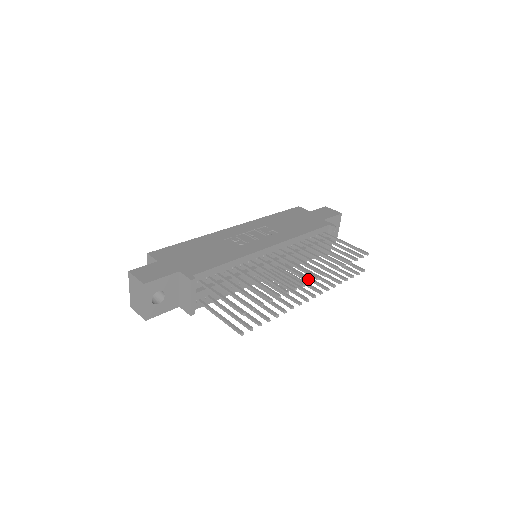
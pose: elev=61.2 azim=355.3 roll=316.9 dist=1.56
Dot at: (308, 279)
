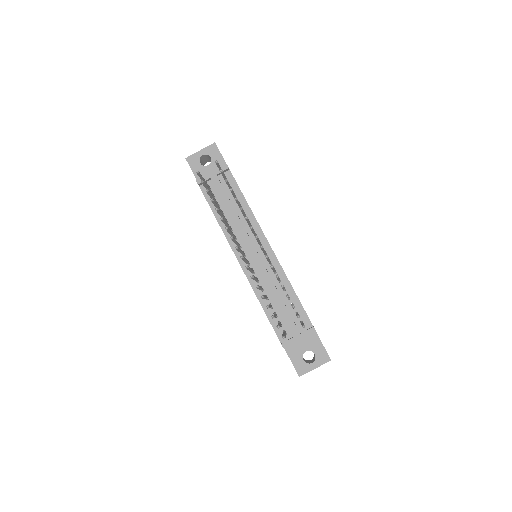
Dot at: occluded
